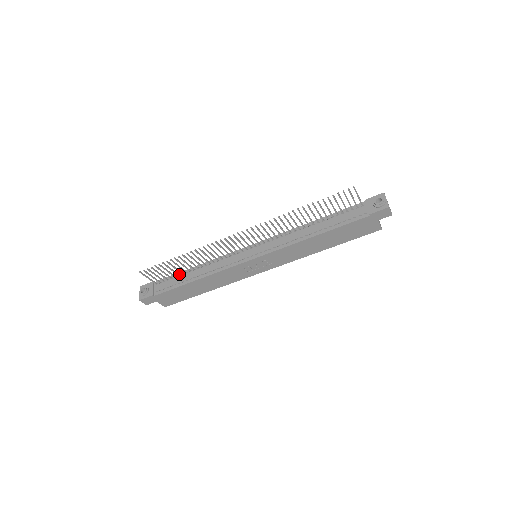
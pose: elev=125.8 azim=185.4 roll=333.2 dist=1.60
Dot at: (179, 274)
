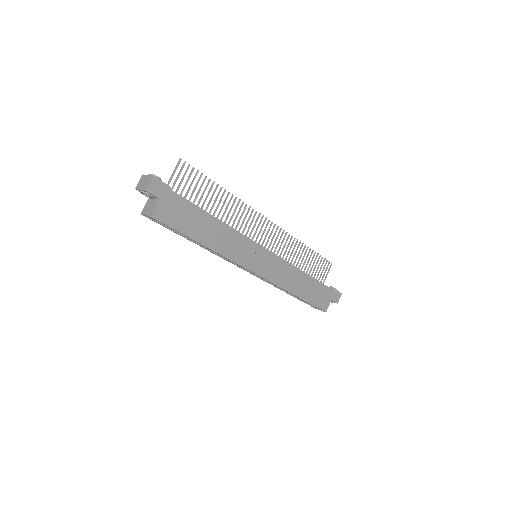
Dot at: occluded
